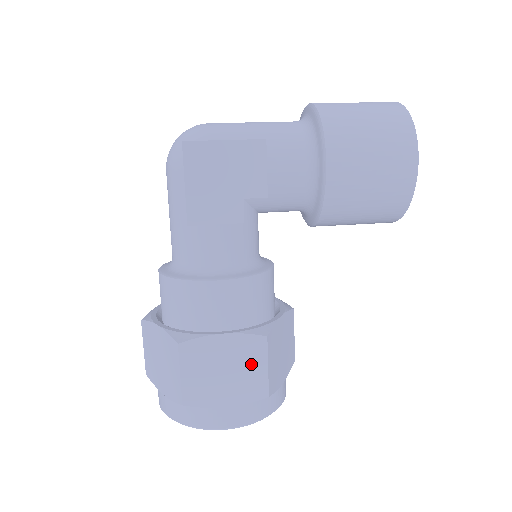
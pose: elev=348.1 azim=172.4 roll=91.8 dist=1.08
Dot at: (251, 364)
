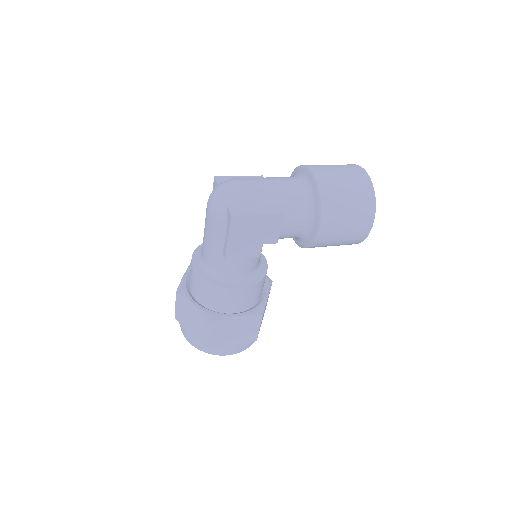
Dot at: (251, 328)
